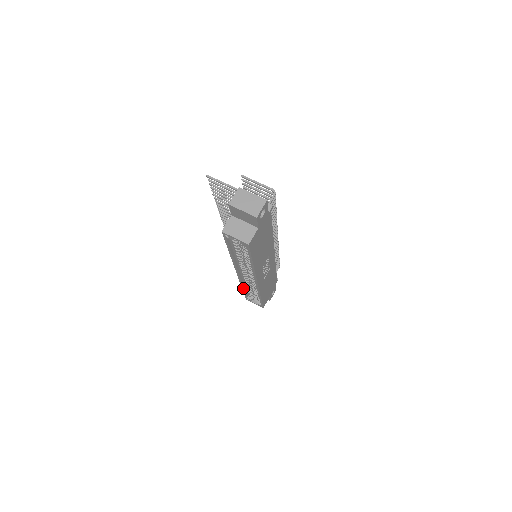
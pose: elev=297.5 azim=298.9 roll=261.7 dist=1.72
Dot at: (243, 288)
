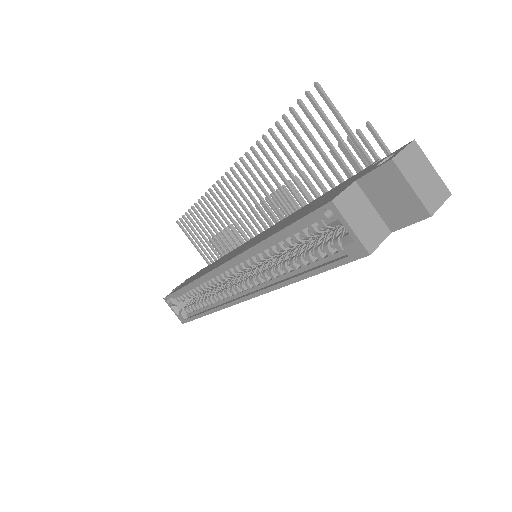
Dot at: (187, 287)
